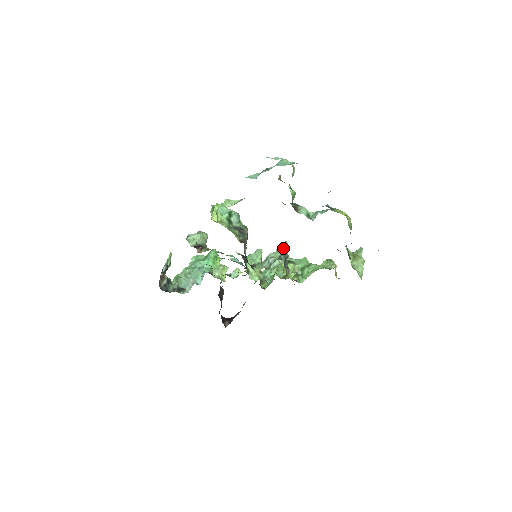
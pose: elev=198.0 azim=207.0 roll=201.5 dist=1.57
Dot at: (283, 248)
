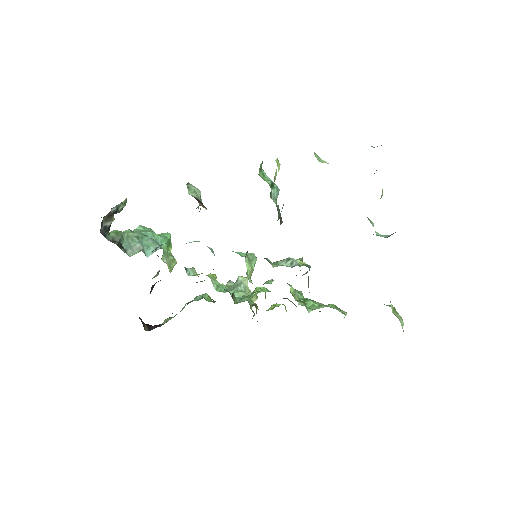
Dot at: occluded
